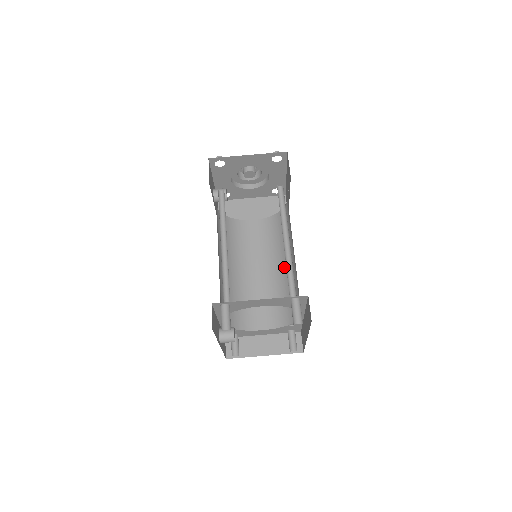
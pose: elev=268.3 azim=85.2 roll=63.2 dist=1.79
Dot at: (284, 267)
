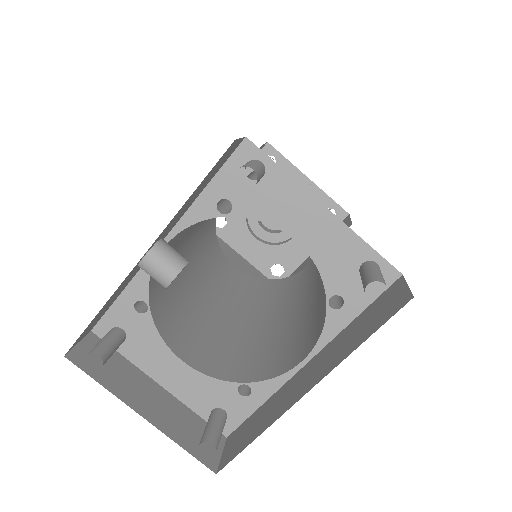
Dot at: (265, 320)
